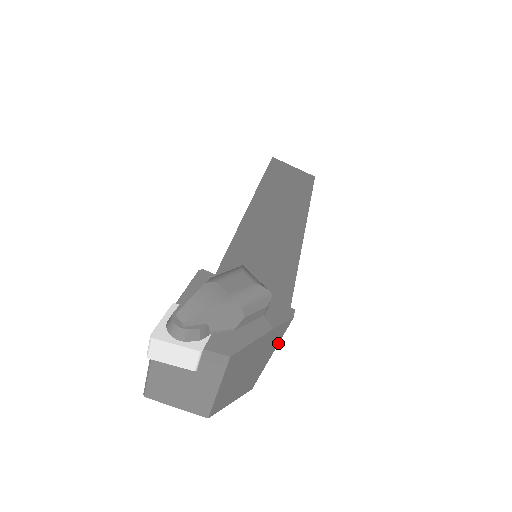
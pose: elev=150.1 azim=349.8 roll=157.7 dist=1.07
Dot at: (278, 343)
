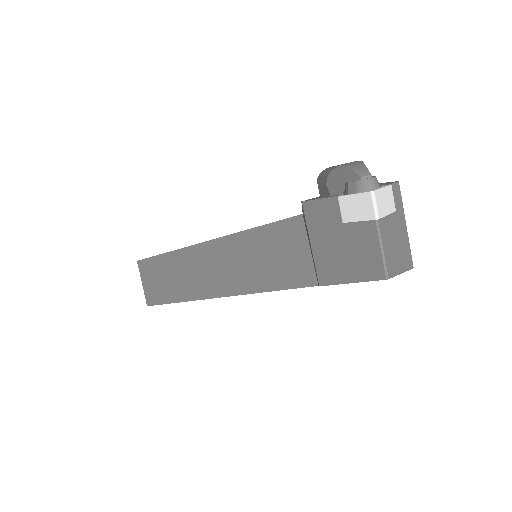
Dot at: occluded
